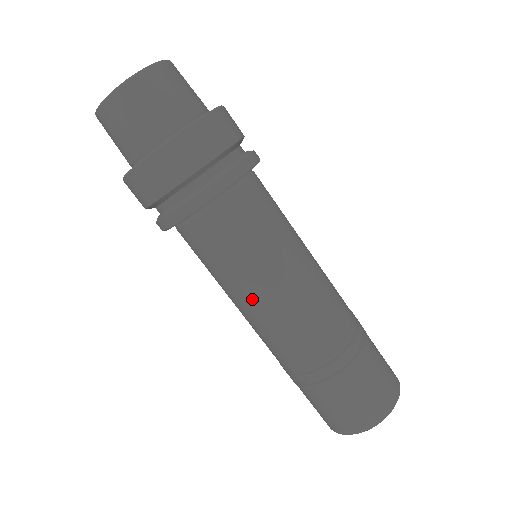
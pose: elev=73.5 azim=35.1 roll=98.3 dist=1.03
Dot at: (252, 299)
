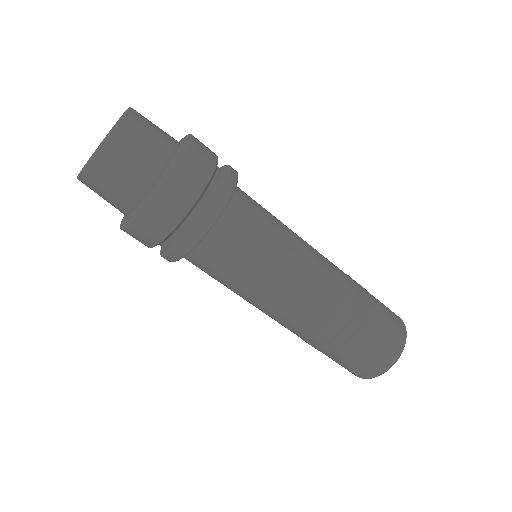
Dot at: occluded
